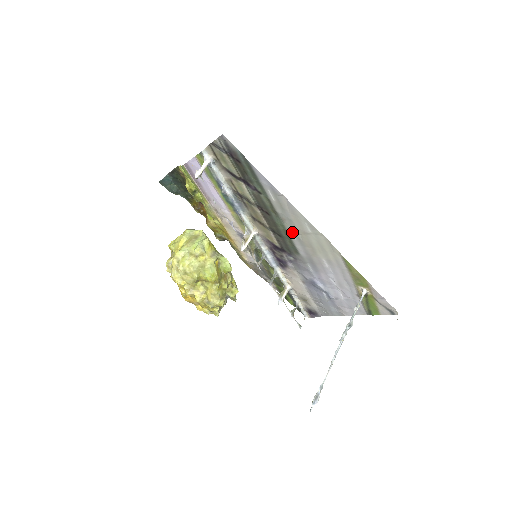
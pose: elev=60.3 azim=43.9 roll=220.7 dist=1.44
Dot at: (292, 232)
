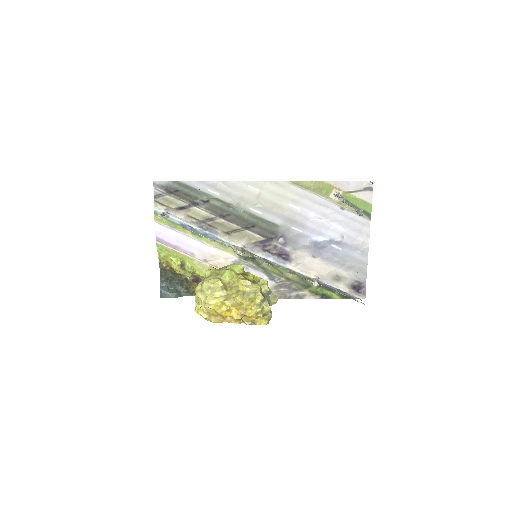
Dot at: (253, 209)
